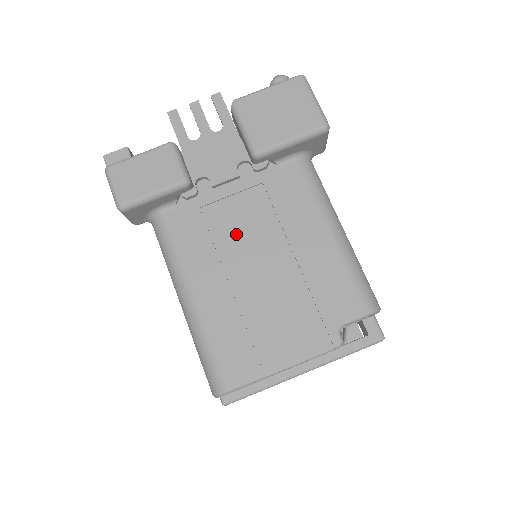
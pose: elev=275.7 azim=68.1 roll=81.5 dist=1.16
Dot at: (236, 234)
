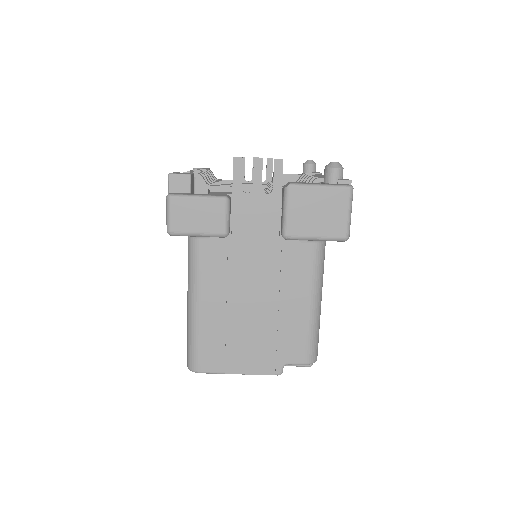
Dot at: (246, 277)
